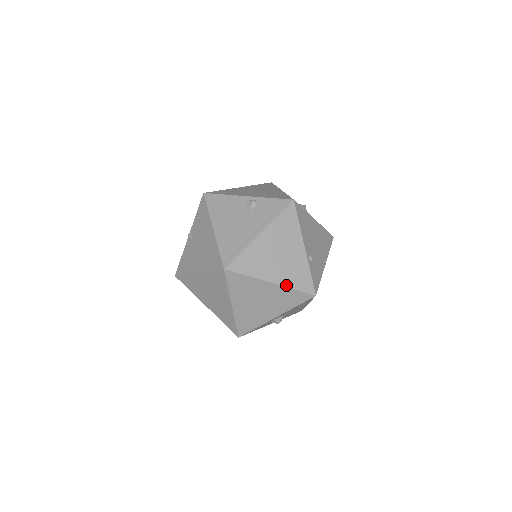
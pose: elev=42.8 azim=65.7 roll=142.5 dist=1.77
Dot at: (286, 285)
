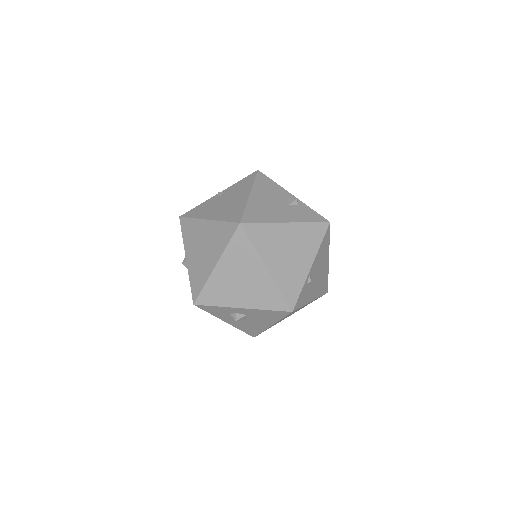
Dot at: (276, 281)
